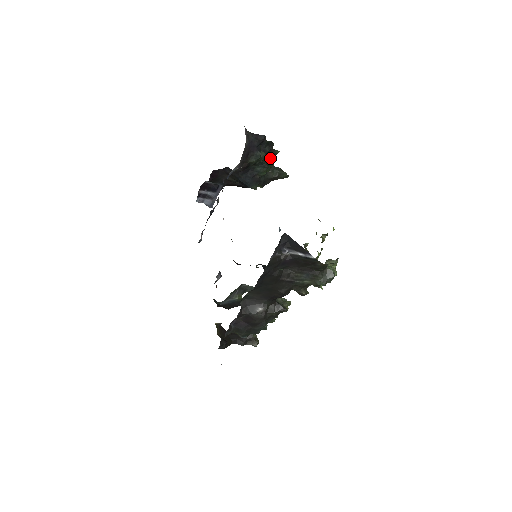
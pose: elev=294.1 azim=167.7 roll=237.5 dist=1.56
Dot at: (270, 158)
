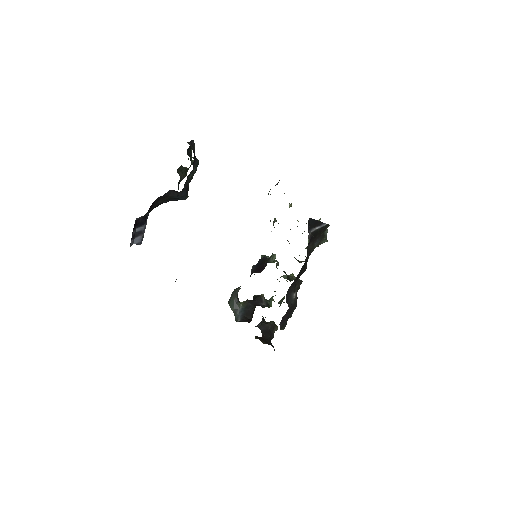
Dot at: (191, 160)
